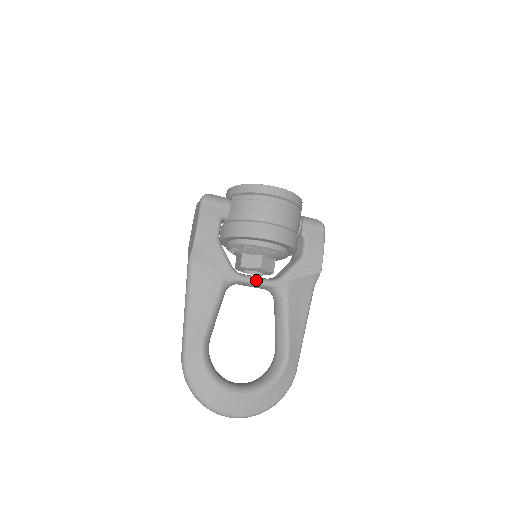
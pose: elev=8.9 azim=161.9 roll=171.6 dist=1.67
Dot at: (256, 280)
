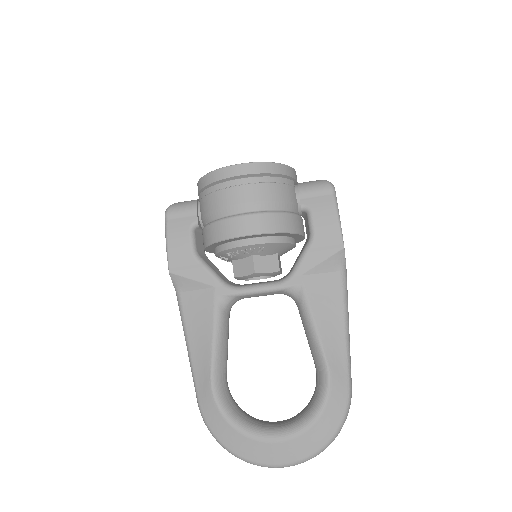
Dot at: (258, 288)
